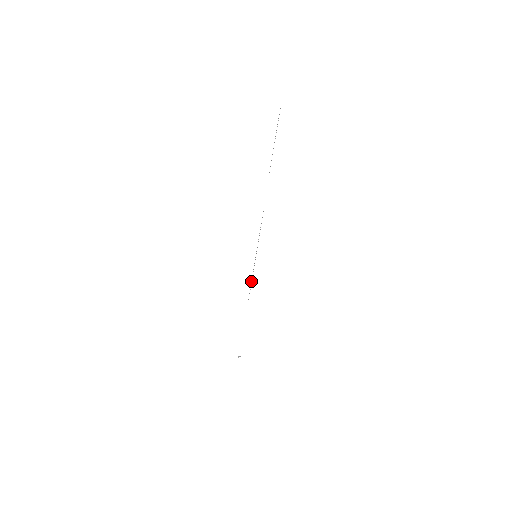
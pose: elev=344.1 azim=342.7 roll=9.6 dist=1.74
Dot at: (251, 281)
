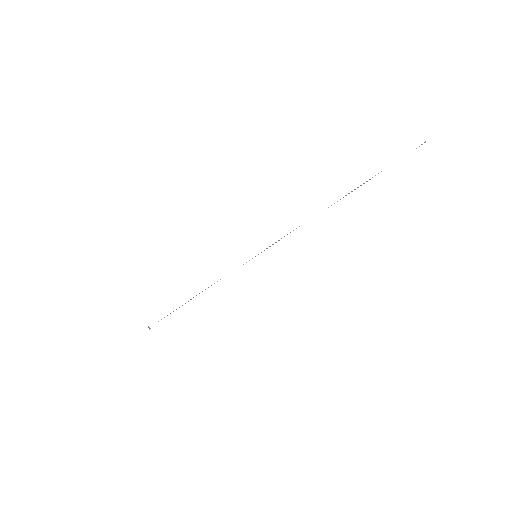
Dot at: occluded
